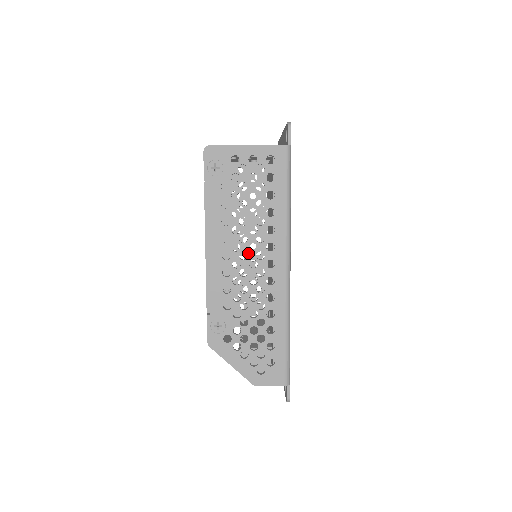
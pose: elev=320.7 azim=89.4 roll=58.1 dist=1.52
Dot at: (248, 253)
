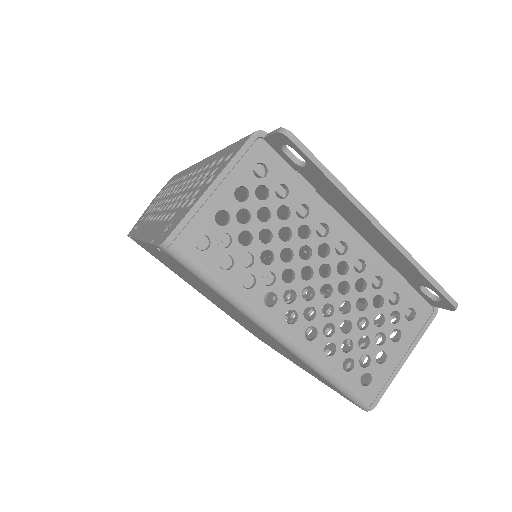
Dot at: occluded
